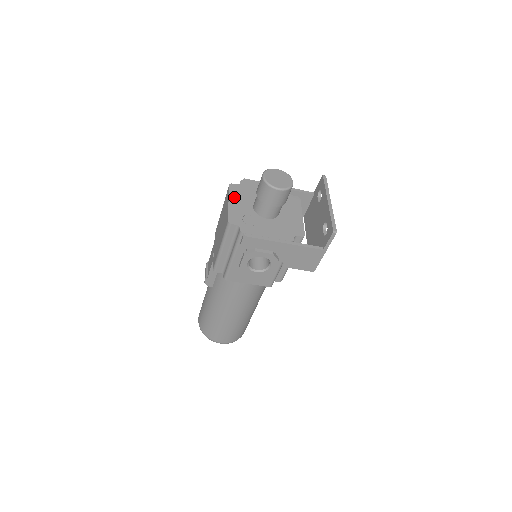
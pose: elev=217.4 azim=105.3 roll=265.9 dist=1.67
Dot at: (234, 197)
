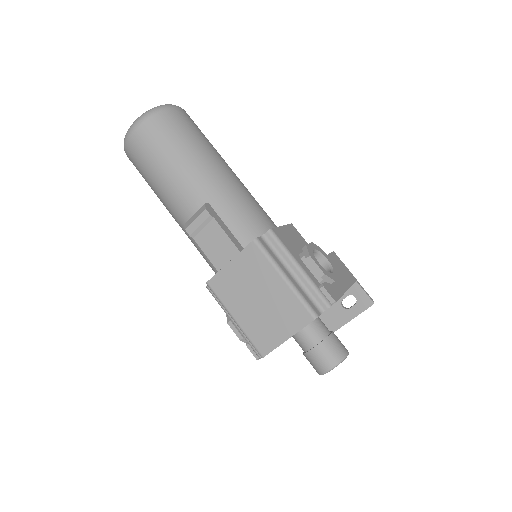
Dot at: occluded
